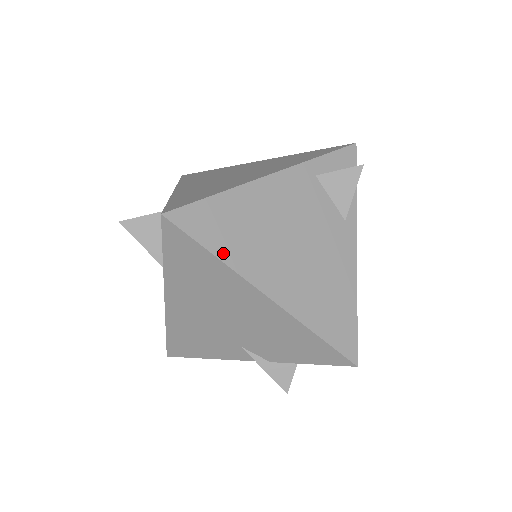
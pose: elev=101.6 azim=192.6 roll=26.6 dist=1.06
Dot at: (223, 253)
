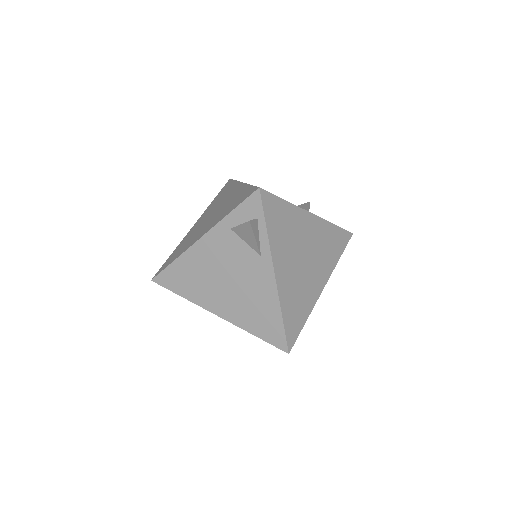
Dot at: (186, 295)
